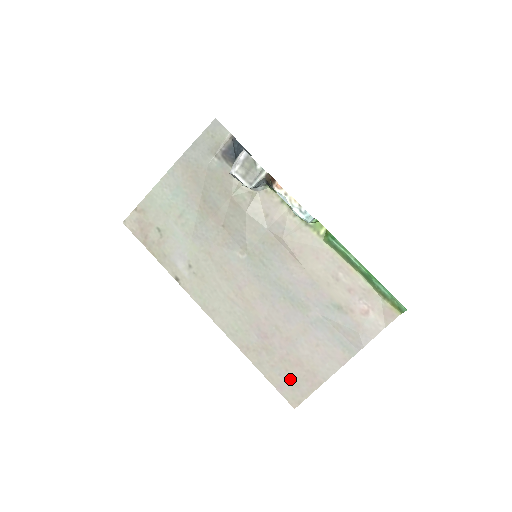
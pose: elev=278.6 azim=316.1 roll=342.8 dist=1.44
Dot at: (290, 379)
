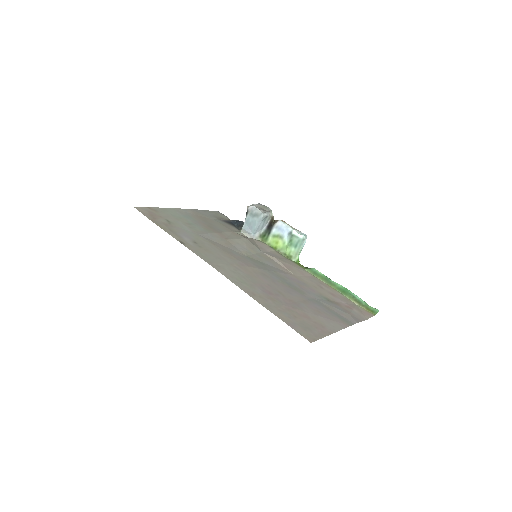
Dot at: (300, 323)
